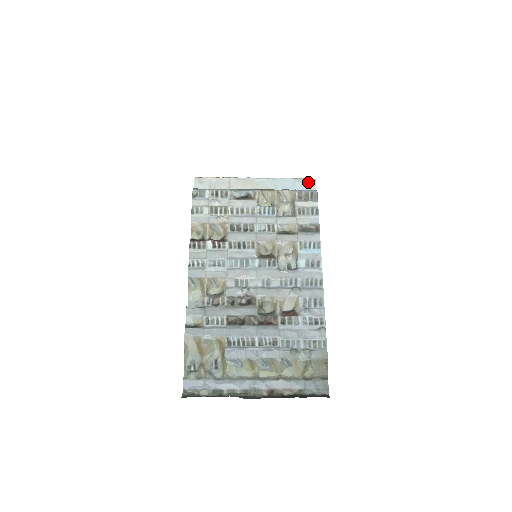
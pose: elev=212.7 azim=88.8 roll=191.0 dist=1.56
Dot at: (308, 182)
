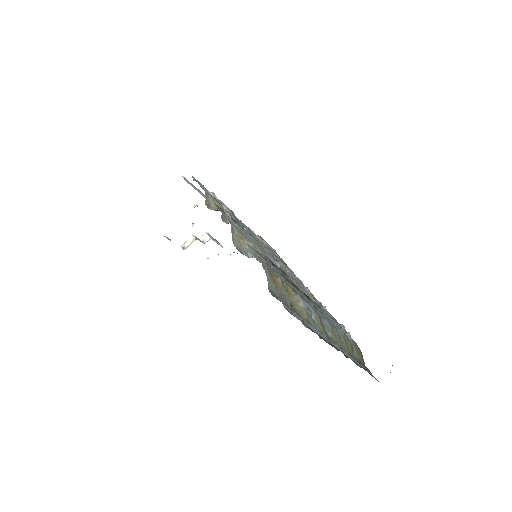
Dot at: occluded
